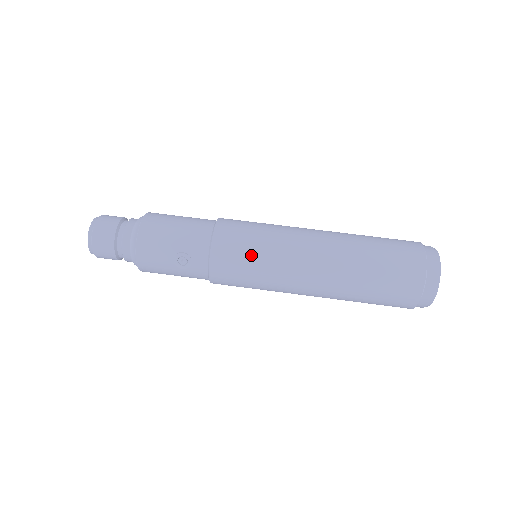
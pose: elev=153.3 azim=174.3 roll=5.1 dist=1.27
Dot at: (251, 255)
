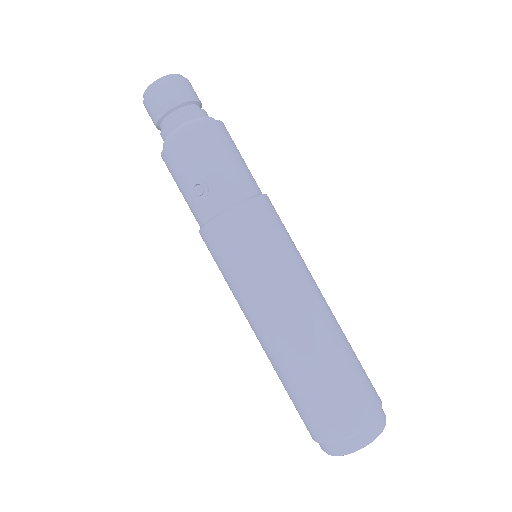
Dot at: (252, 253)
